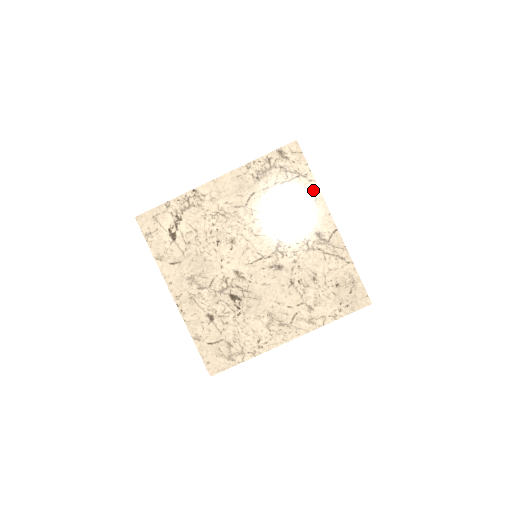
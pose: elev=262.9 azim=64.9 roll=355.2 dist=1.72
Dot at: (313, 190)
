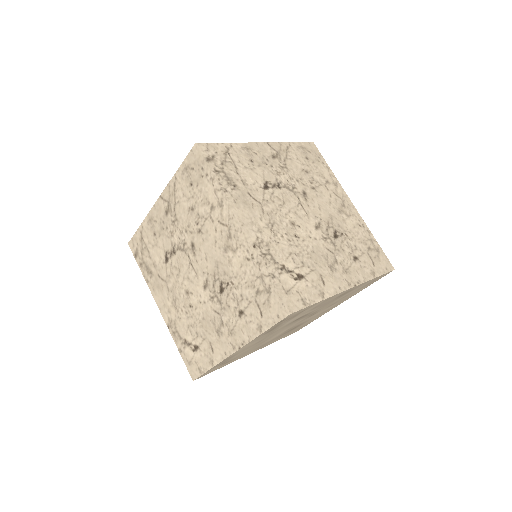
Dot at: (323, 301)
